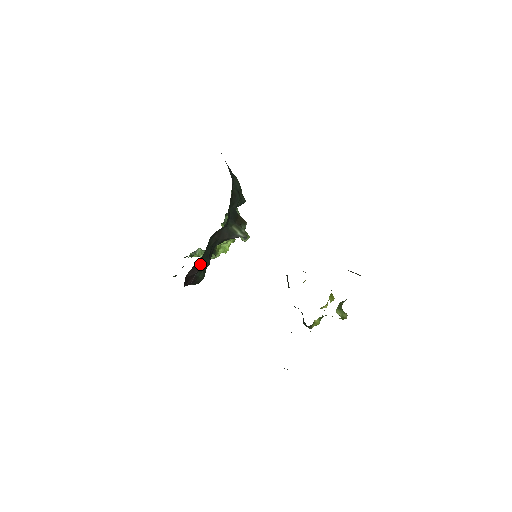
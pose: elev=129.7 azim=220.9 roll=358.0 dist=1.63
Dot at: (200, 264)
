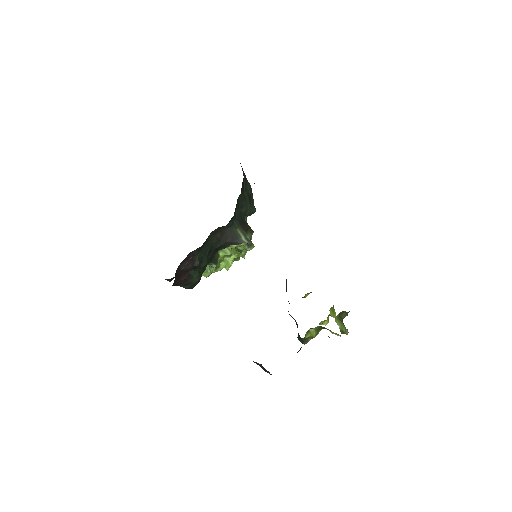
Dot at: (196, 258)
